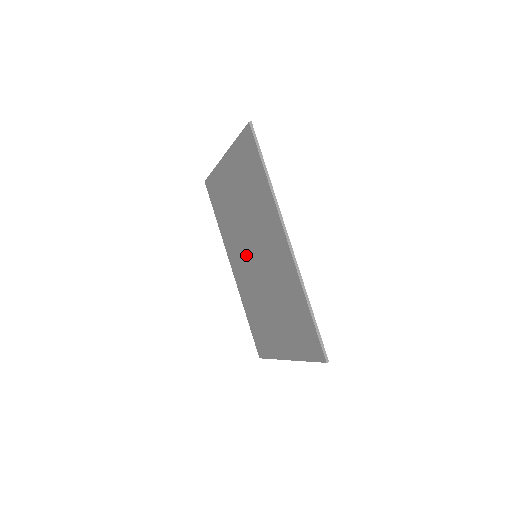
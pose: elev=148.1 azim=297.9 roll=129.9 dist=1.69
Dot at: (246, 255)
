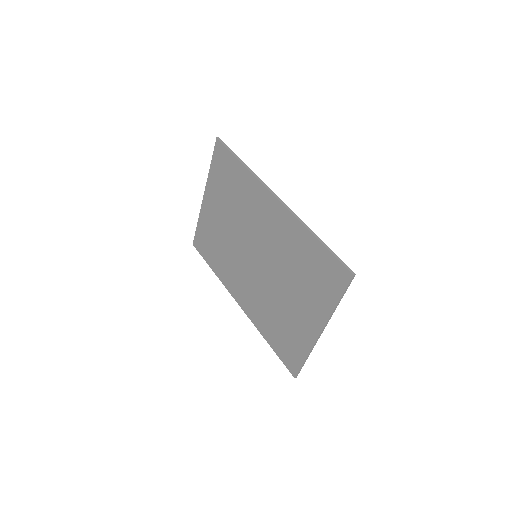
Dot at: (247, 267)
